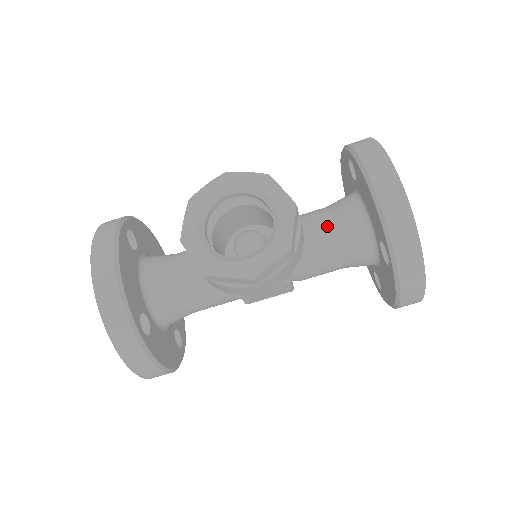
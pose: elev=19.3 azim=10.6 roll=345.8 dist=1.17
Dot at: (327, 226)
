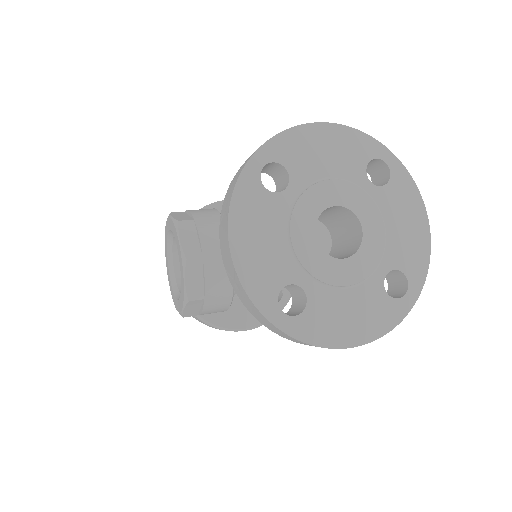
Dot at: occluded
